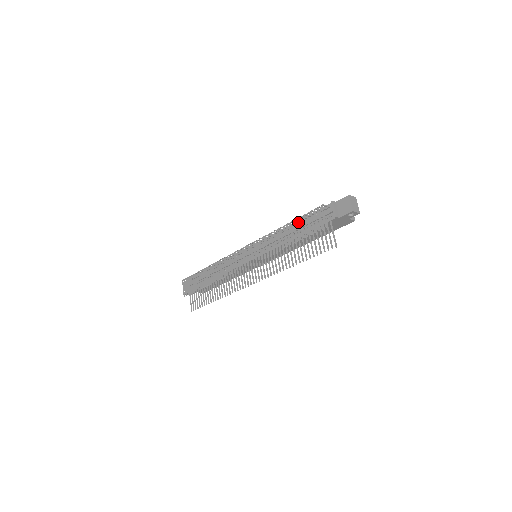
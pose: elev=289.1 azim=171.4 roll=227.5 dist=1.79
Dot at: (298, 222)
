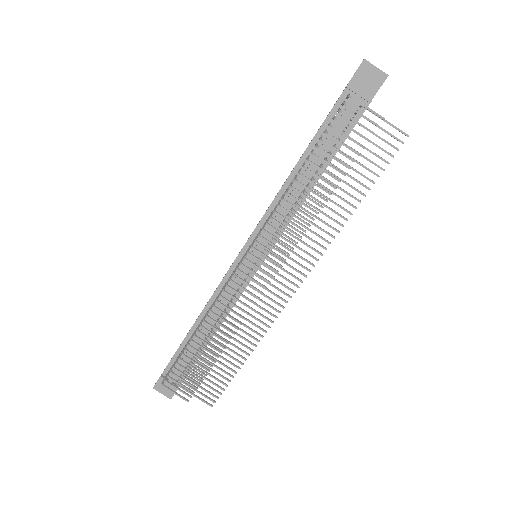
Dot at: (305, 156)
